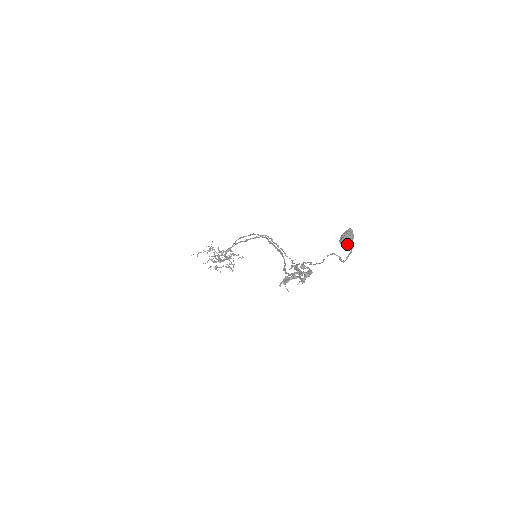
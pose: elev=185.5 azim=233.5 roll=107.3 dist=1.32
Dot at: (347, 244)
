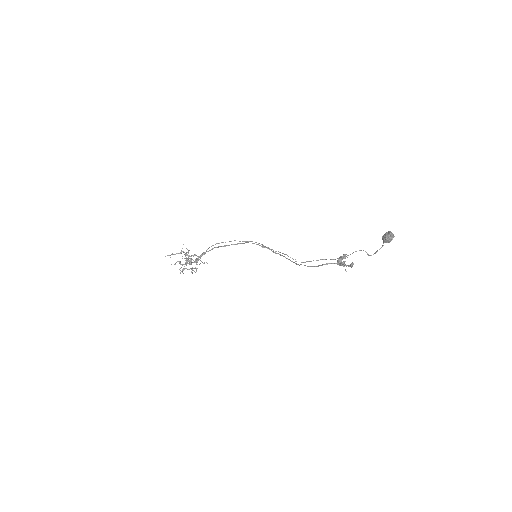
Dot at: (390, 241)
